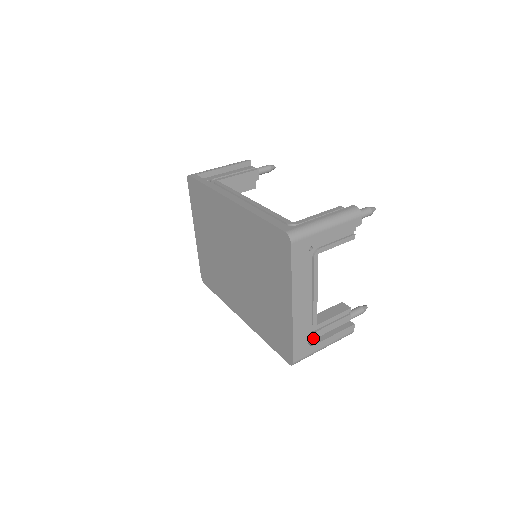
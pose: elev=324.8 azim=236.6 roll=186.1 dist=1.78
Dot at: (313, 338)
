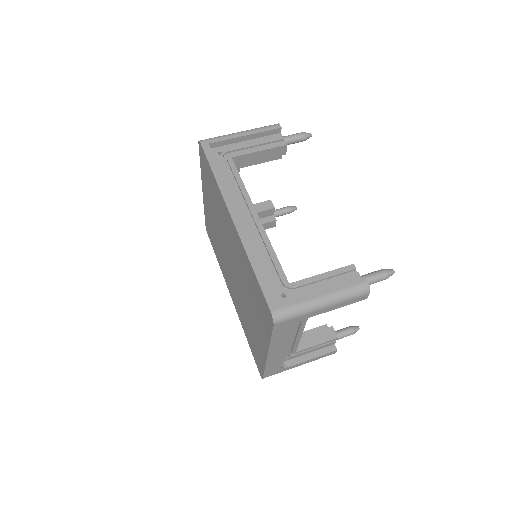
Dot at: (289, 359)
